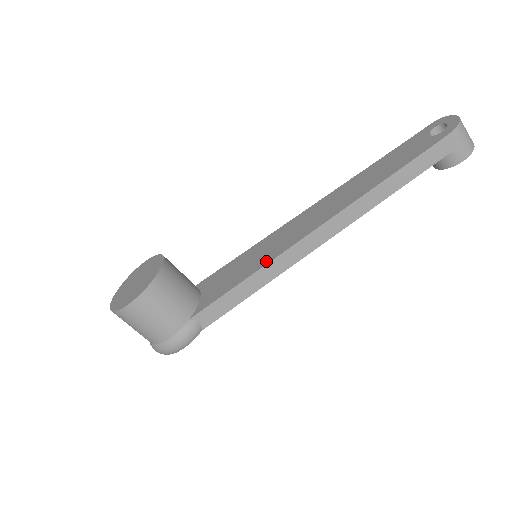
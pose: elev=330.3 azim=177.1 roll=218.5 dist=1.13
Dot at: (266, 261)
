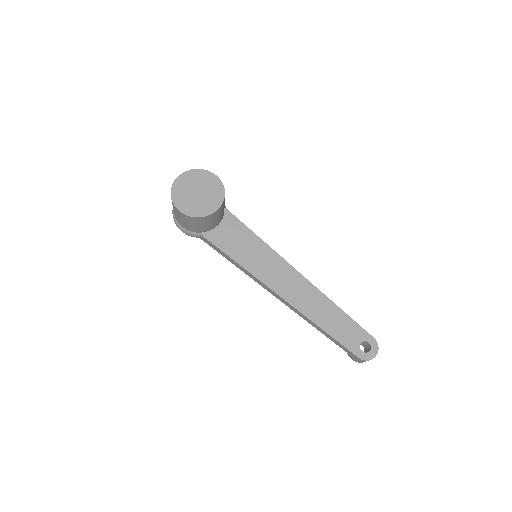
Dot at: (252, 271)
